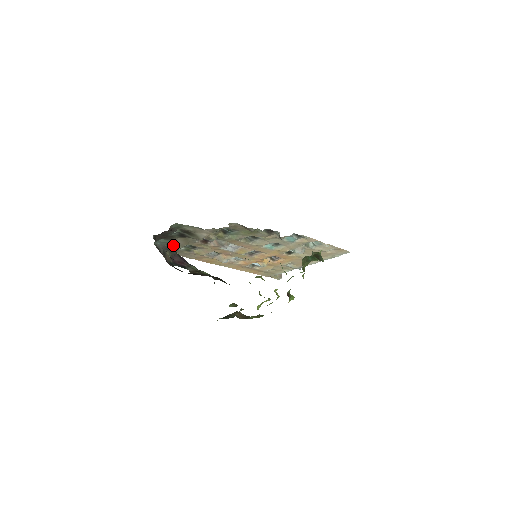
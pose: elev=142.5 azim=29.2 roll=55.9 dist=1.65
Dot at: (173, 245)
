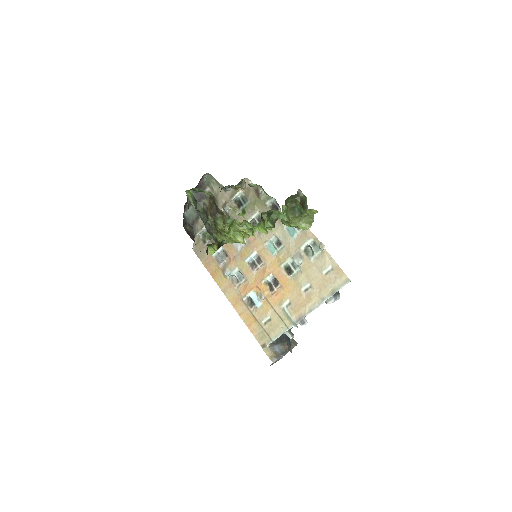
Dot at: (196, 224)
